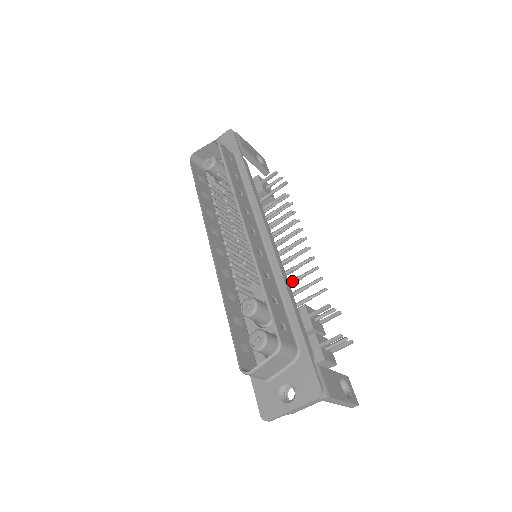
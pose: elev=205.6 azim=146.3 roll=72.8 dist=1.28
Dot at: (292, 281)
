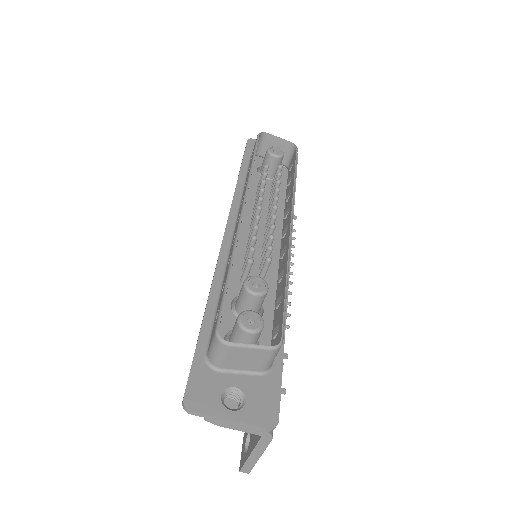
Dot at: occluded
